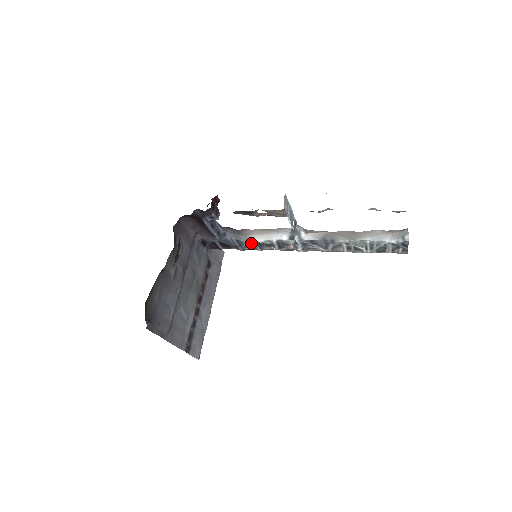
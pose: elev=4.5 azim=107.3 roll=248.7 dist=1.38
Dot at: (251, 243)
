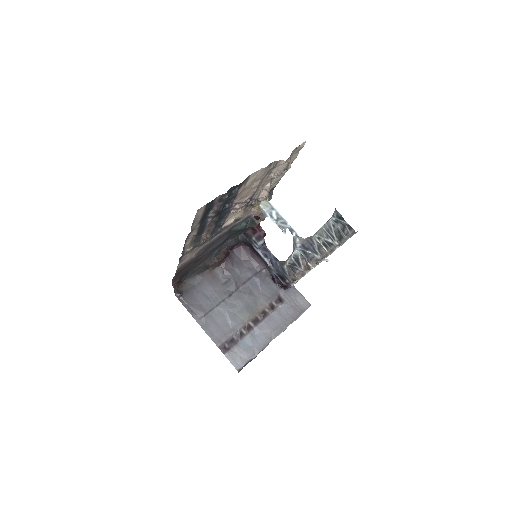
Dot at: (290, 269)
